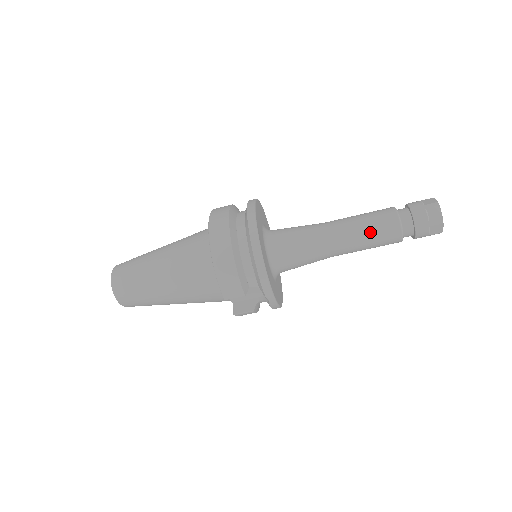
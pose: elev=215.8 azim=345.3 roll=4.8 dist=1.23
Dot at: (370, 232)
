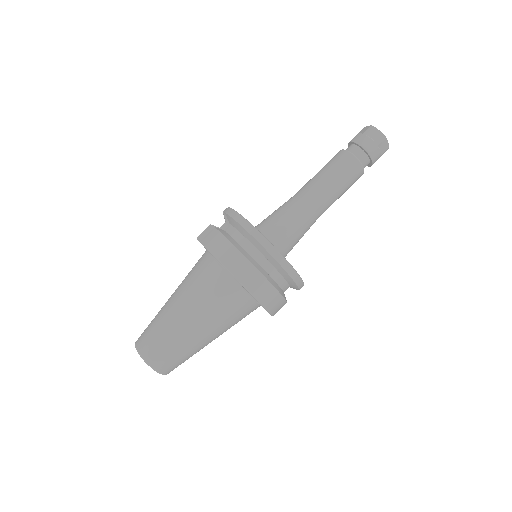
Dot at: (345, 189)
